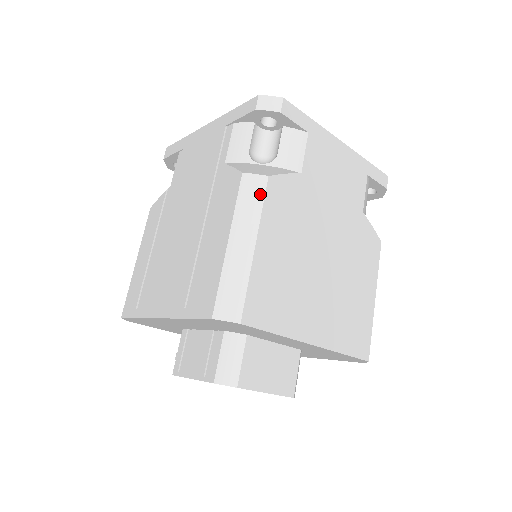
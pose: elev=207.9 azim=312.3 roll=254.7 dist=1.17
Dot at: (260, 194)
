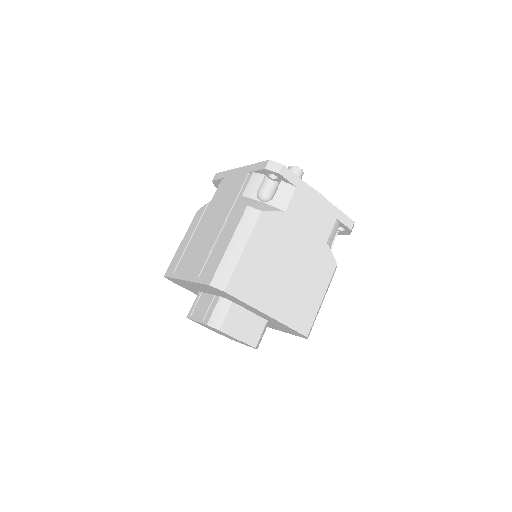
Dot at: (254, 221)
